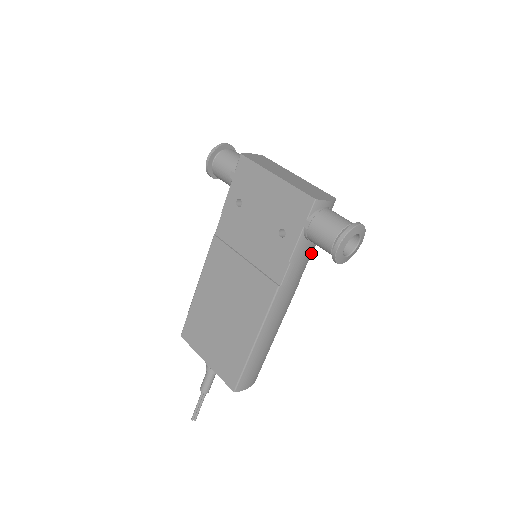
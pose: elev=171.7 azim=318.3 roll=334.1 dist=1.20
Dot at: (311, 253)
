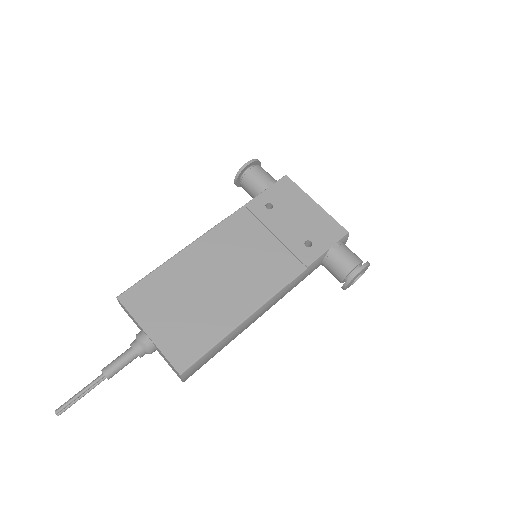
Dot at: occluded
